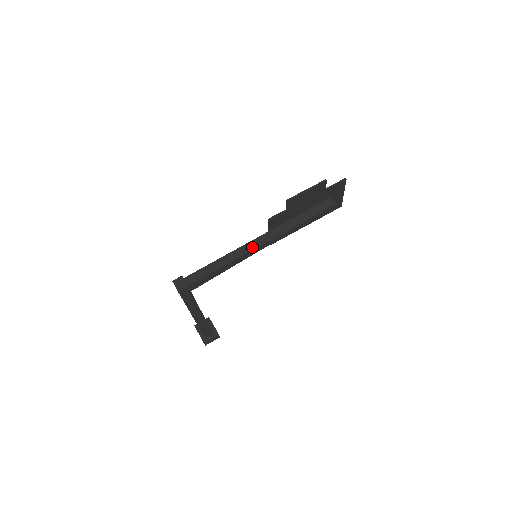
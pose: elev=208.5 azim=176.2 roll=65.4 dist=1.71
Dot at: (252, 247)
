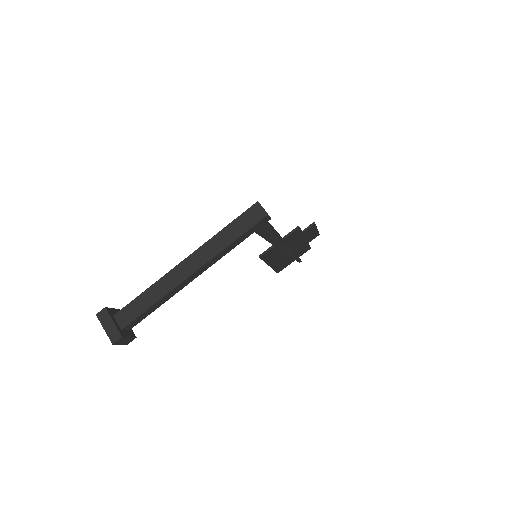
Dot at: occluded
